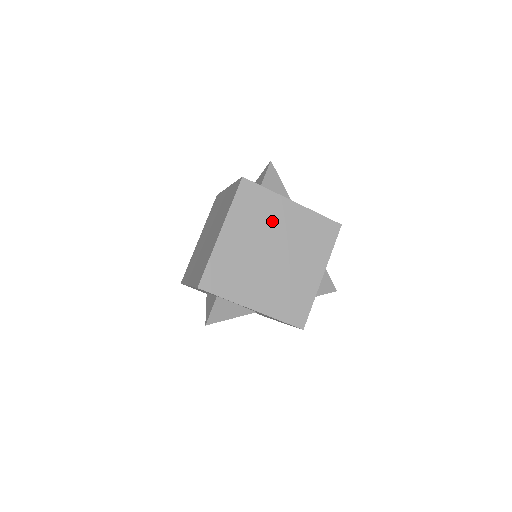
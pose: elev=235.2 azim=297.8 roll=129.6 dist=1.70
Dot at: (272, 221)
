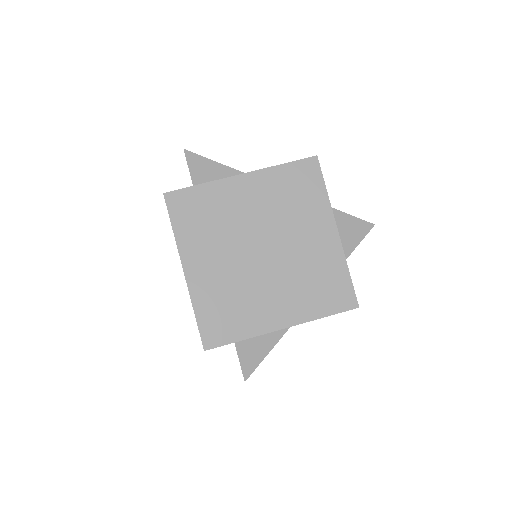
Dot at: (233, 215)
